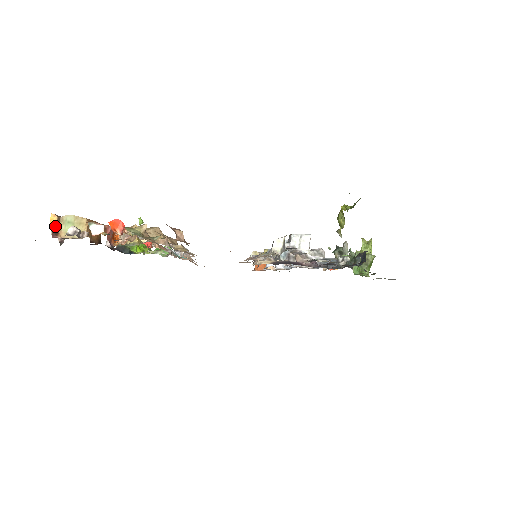
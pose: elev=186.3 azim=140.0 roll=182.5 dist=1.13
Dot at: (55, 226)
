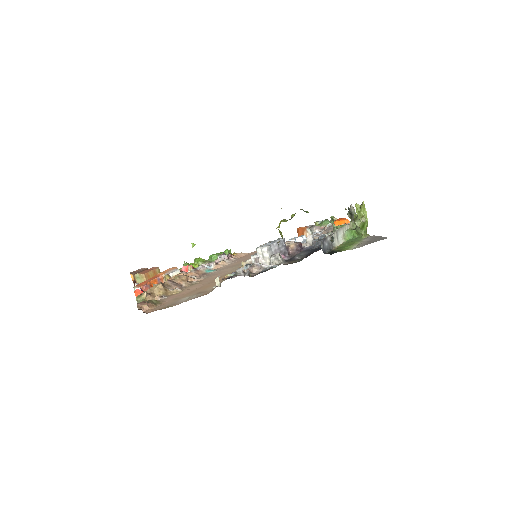
Dot at: (134, 280)
